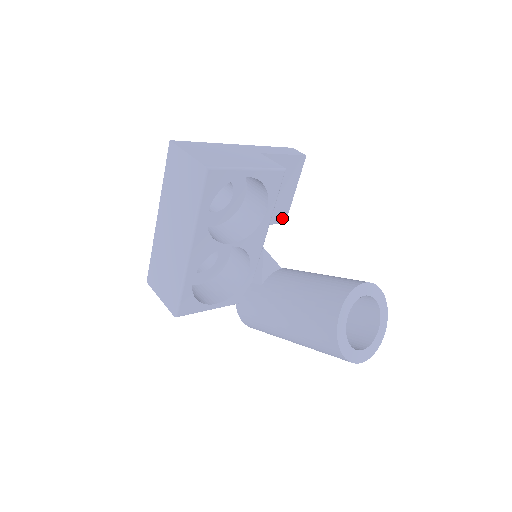
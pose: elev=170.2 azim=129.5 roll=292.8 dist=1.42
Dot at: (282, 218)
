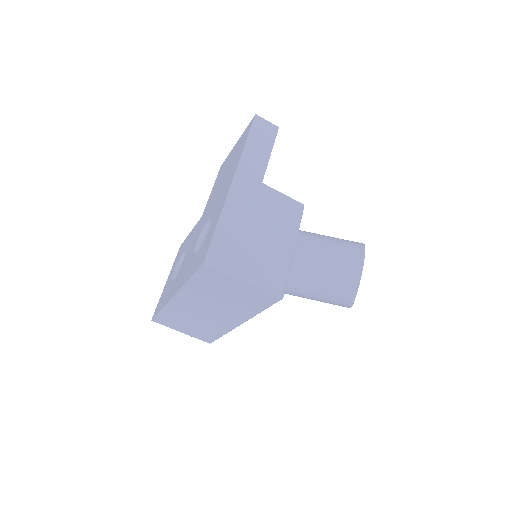
Dot at: occluded
